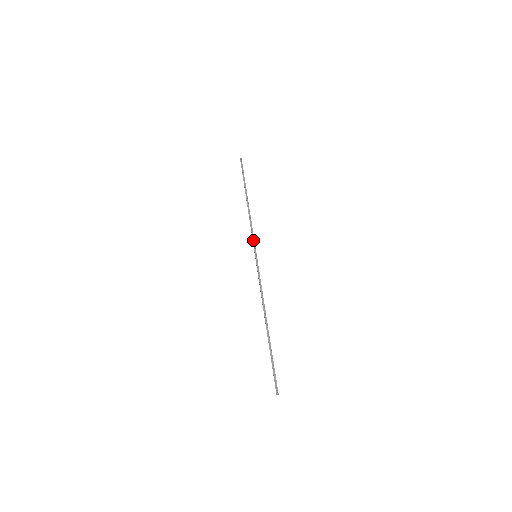
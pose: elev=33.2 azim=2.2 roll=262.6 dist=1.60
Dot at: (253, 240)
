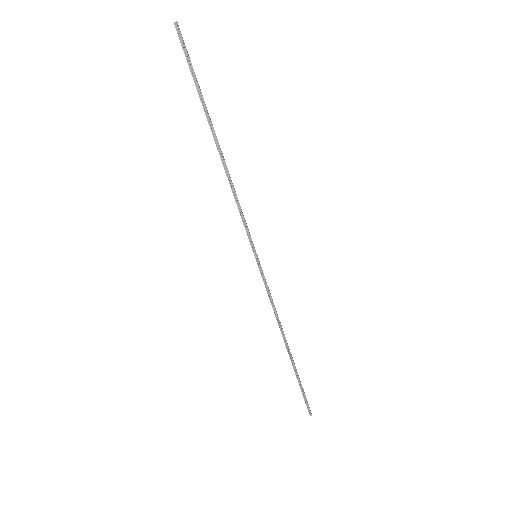
Dot at: (246, 231)
